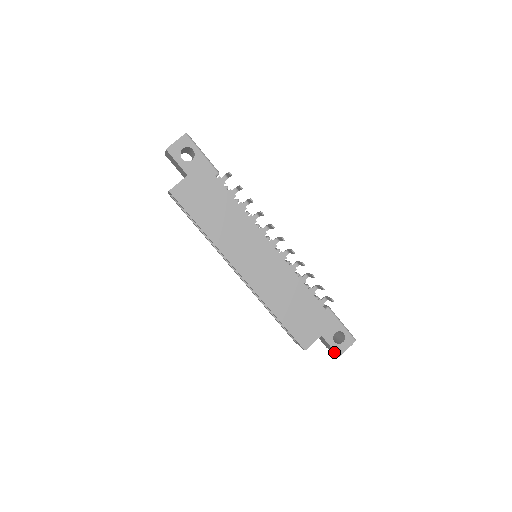
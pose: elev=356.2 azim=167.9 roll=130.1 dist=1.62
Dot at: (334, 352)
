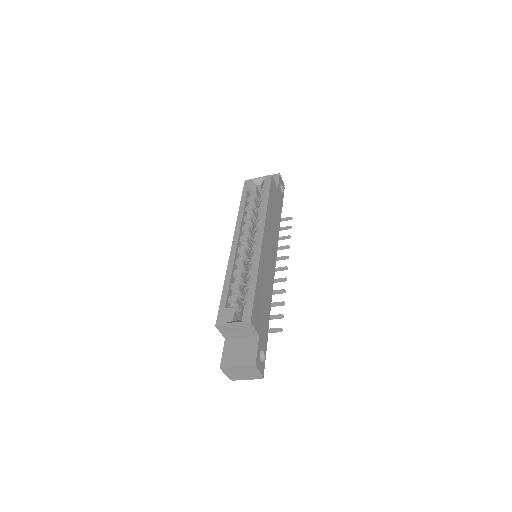
Dot at: (249, 362)
